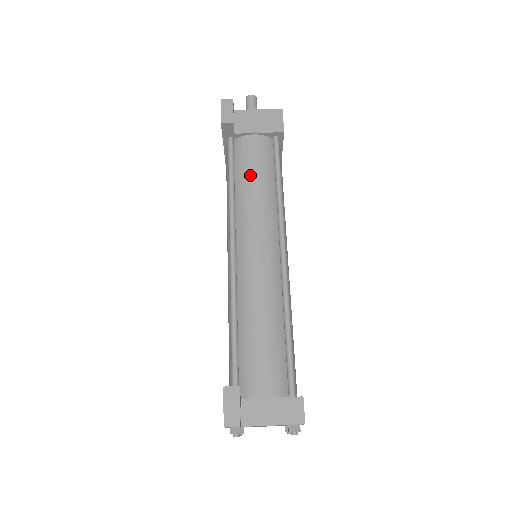
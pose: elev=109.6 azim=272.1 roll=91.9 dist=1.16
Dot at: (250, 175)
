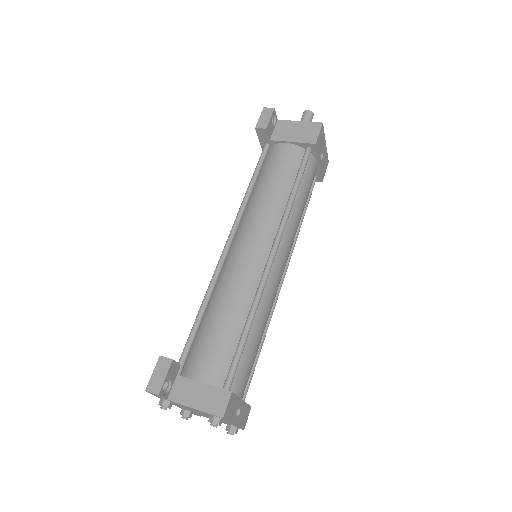
Dot at: (269, 179)
